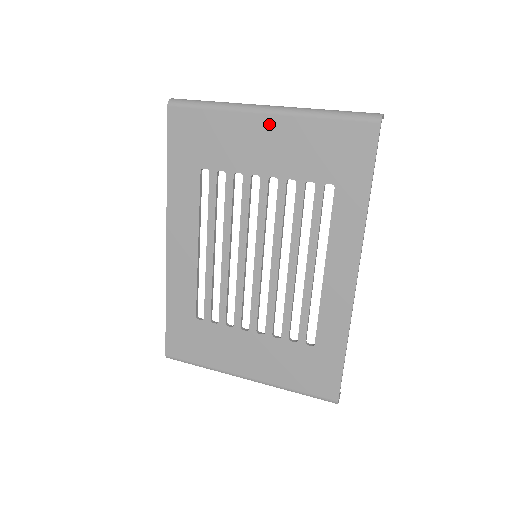
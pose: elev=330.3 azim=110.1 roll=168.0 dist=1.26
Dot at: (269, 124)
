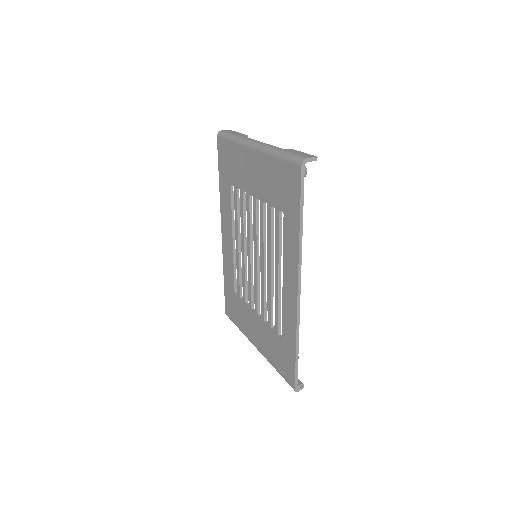
Dot at: (254, 157)
